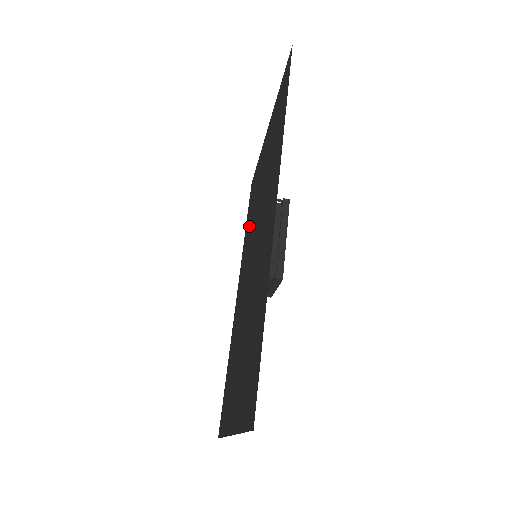
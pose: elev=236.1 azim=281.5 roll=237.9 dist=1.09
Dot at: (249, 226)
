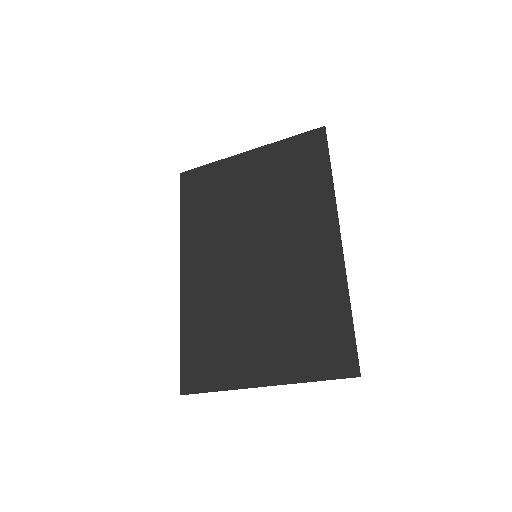
Dot at: (208, 220)
